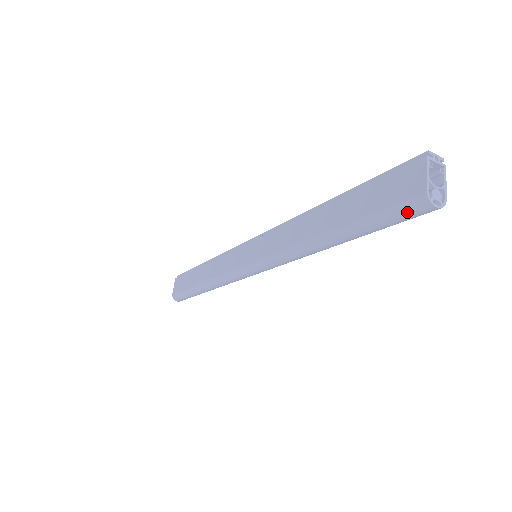
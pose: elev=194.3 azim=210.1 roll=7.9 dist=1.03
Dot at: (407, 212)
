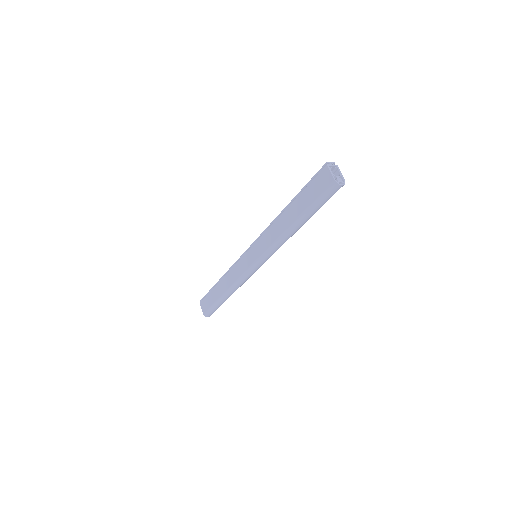
Dot at: (330, 193)
